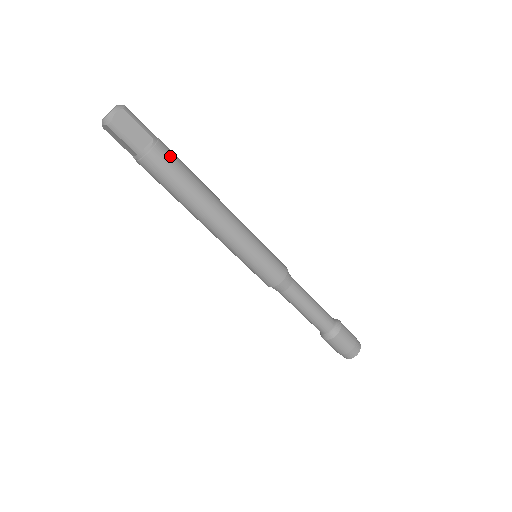
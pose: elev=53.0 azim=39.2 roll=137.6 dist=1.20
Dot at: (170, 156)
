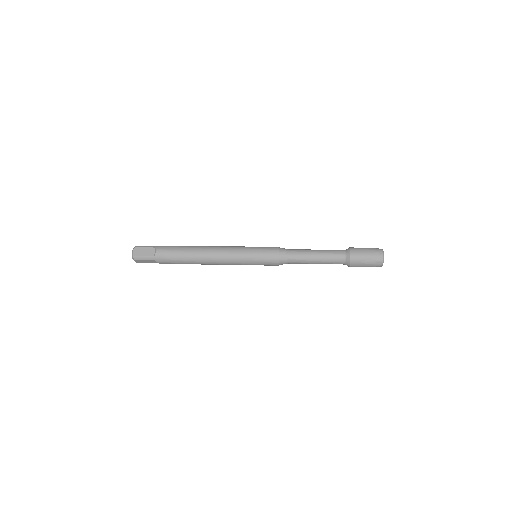
Dot at: (167, 261)
